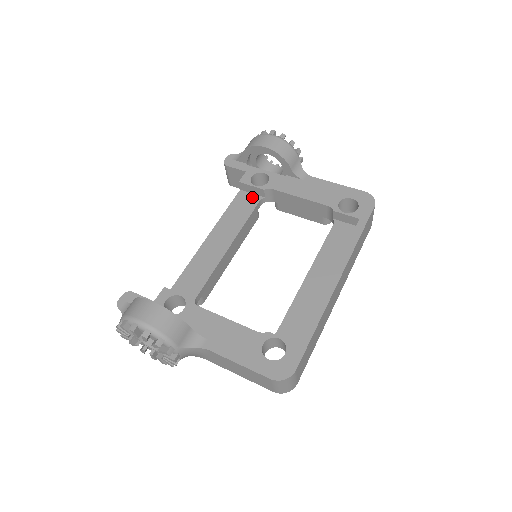
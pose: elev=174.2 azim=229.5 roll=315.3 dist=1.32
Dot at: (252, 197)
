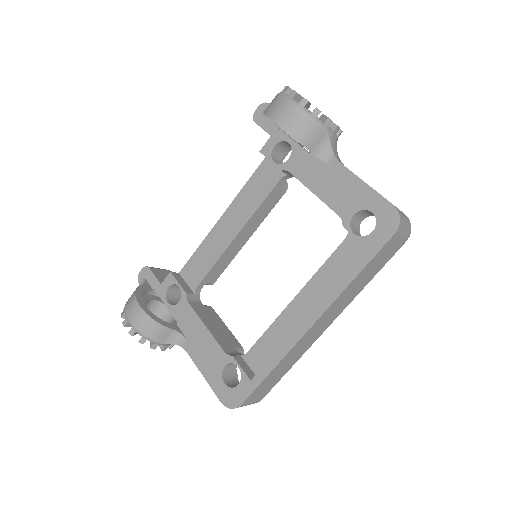
Dot at: (274, 171)
